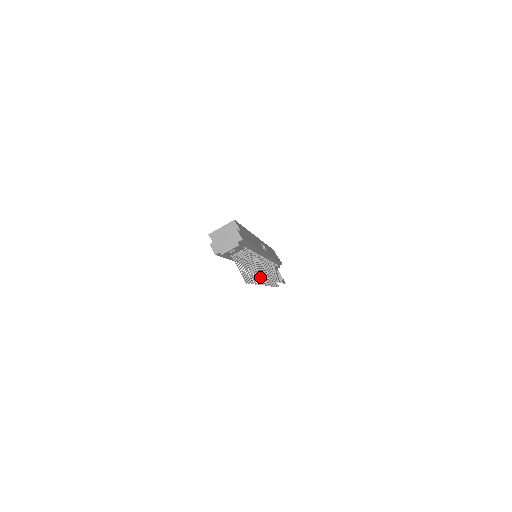
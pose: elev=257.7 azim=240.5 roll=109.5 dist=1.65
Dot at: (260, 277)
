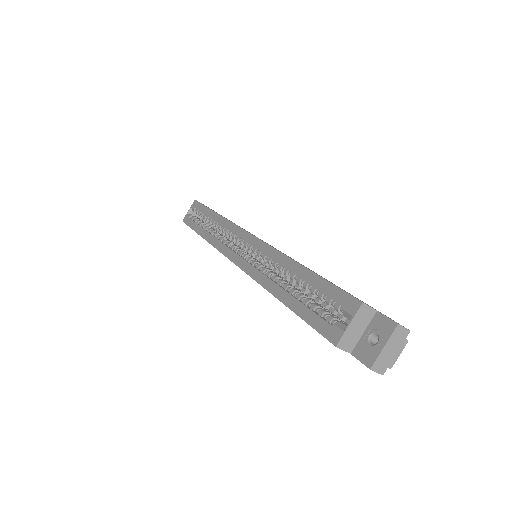
Dot at: occluded
